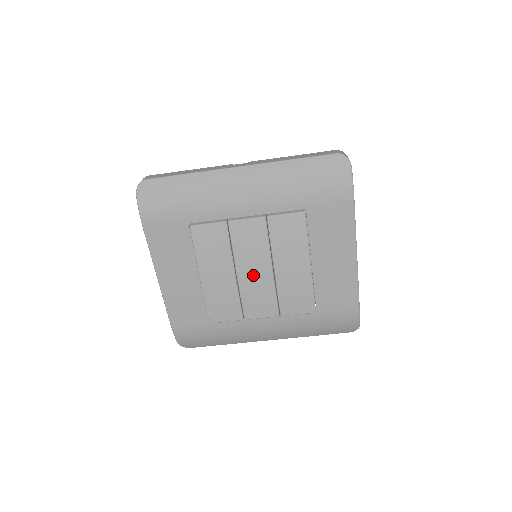
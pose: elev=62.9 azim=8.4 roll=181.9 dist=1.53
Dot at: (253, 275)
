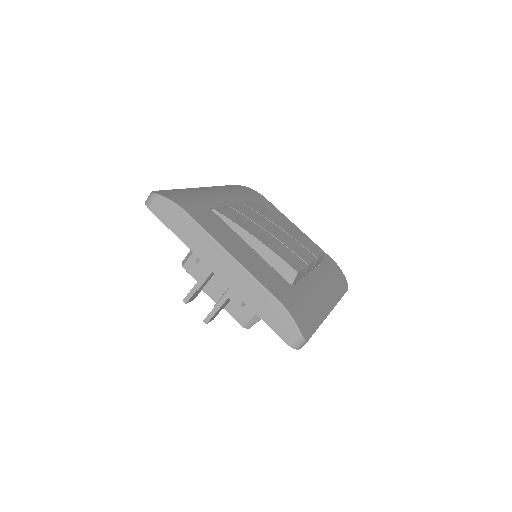
Dot at: (277, 232)
